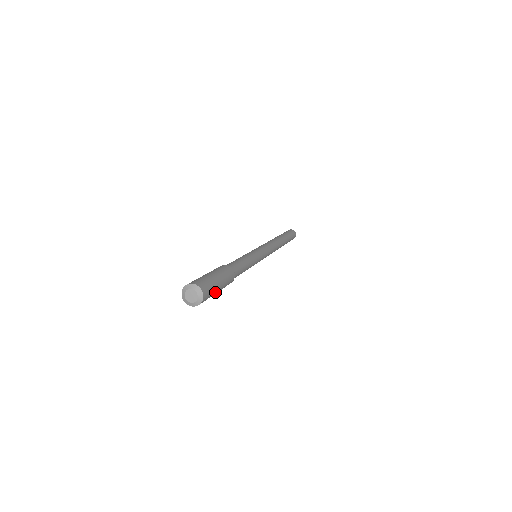
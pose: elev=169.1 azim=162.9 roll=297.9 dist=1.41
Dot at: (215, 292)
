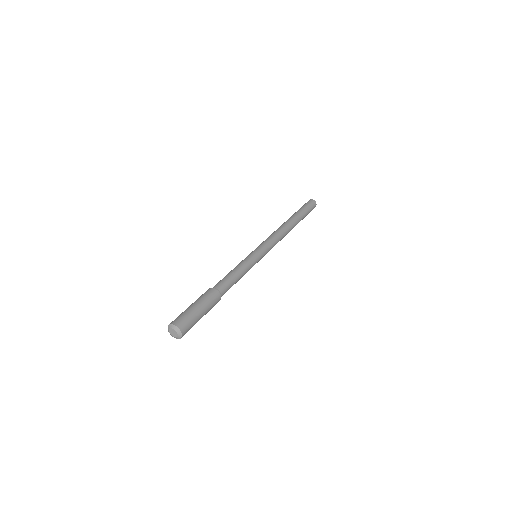
Dot at: (197, 320)
